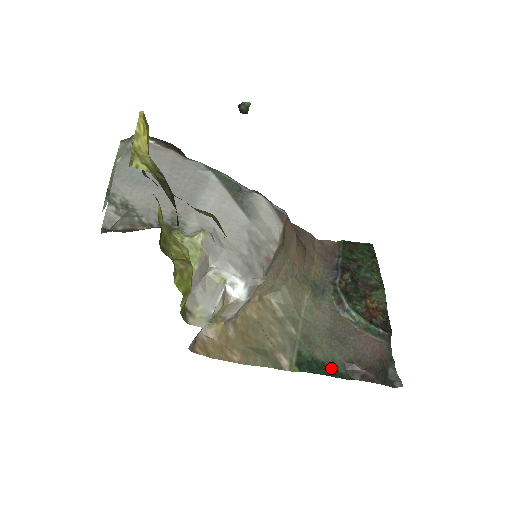
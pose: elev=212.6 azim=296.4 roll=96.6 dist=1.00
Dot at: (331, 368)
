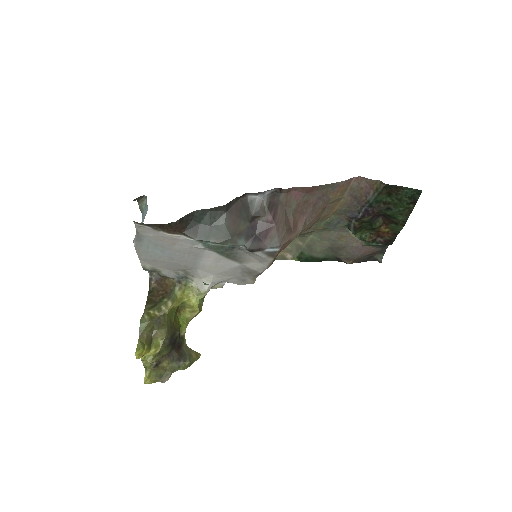
Dot at: (324, 258)
